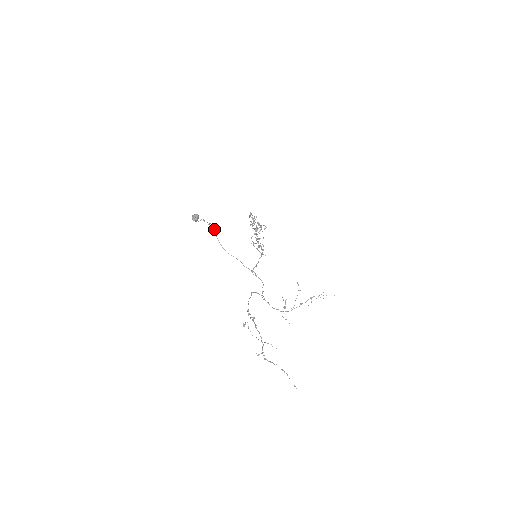
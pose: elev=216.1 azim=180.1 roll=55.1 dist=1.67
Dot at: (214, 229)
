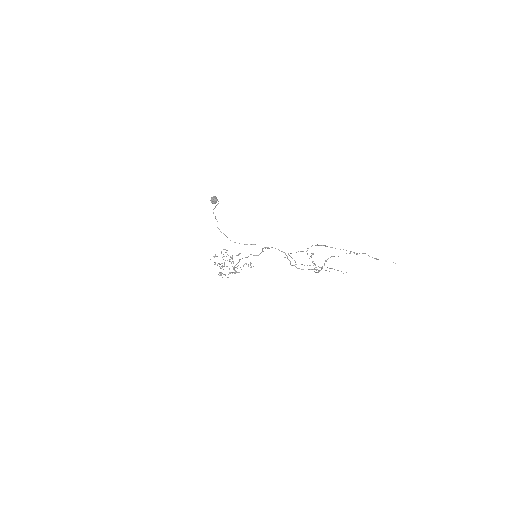
Dot at: occluded
